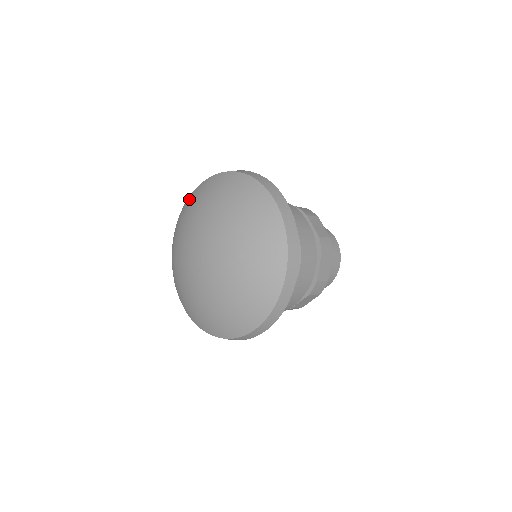
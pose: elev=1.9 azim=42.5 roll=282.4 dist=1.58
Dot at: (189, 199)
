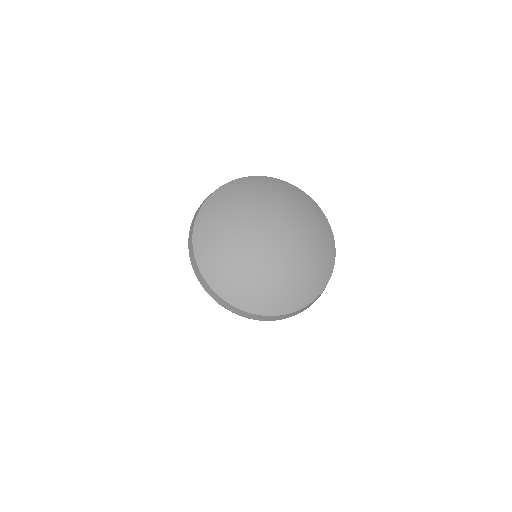
Dot at: (220, 193)
